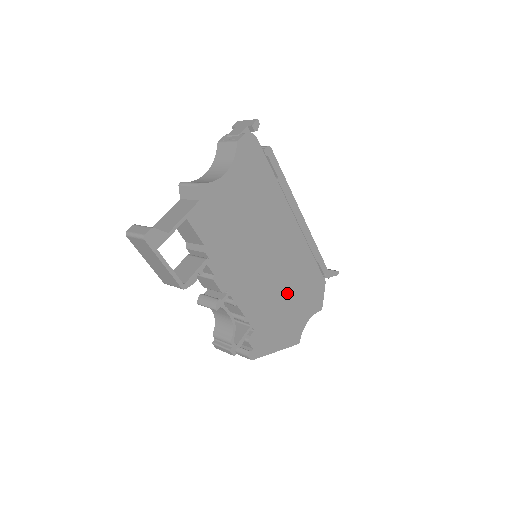
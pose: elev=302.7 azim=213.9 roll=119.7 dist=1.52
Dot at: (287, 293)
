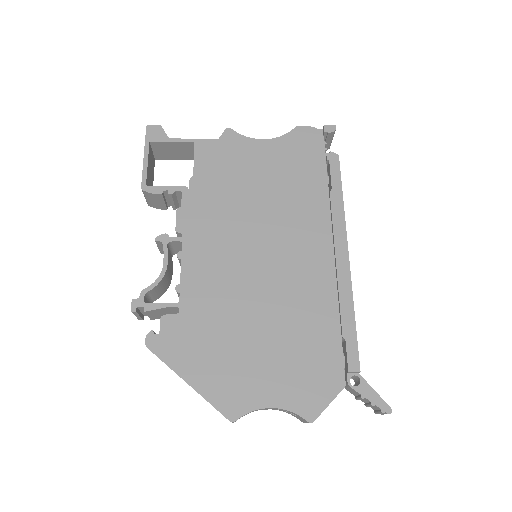
Dot at: (261, 324)
